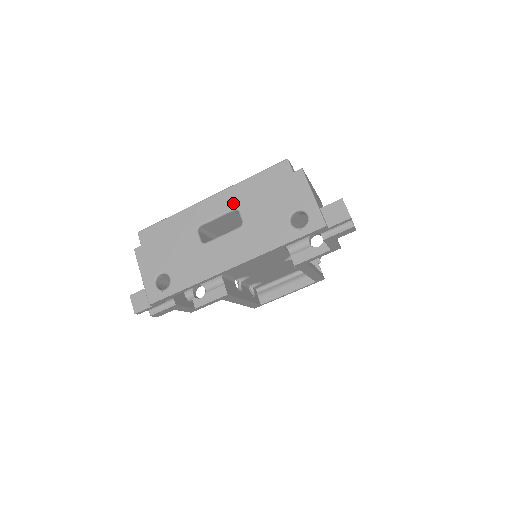
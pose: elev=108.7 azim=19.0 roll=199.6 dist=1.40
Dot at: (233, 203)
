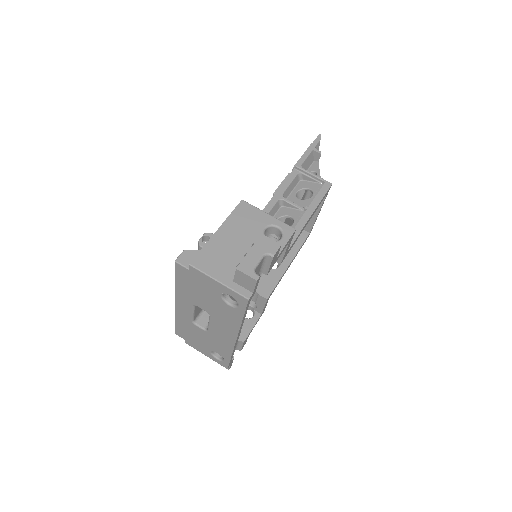
Dot at: (189, 303)
